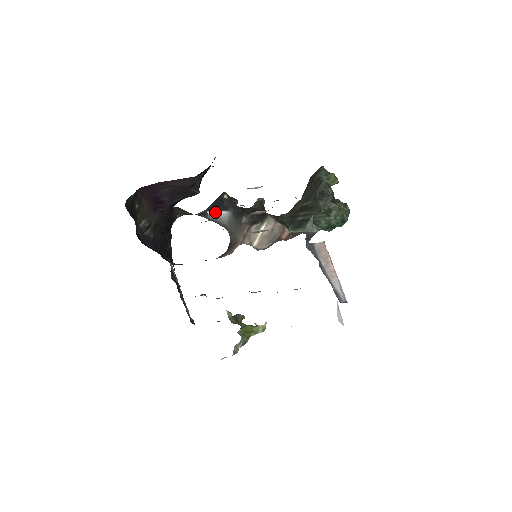
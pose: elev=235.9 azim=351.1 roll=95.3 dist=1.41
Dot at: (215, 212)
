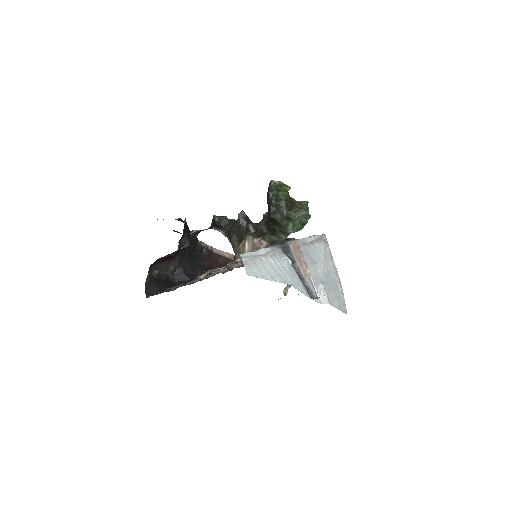
Dot at: (216, 229)
